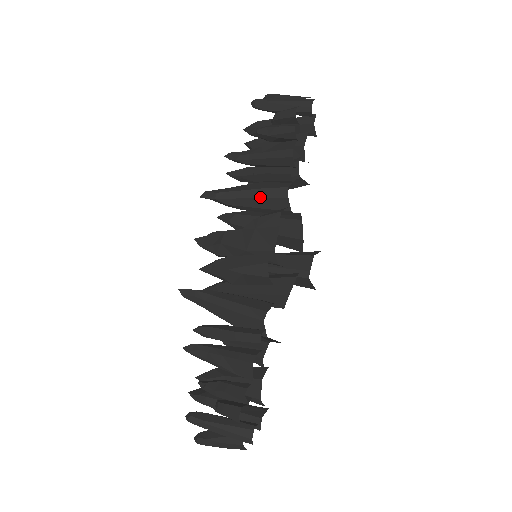
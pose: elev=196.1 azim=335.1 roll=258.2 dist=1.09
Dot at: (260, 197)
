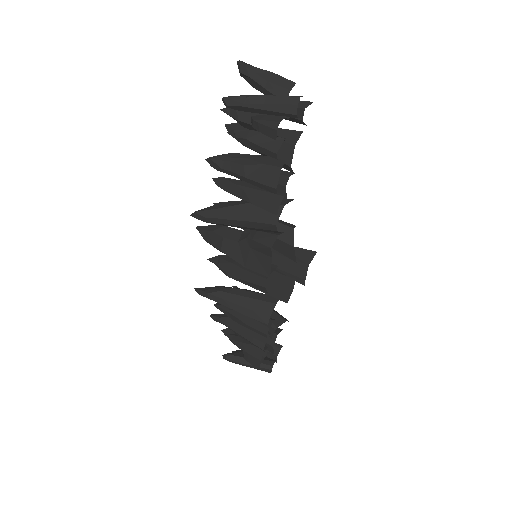
Dot at: (249, 227)
